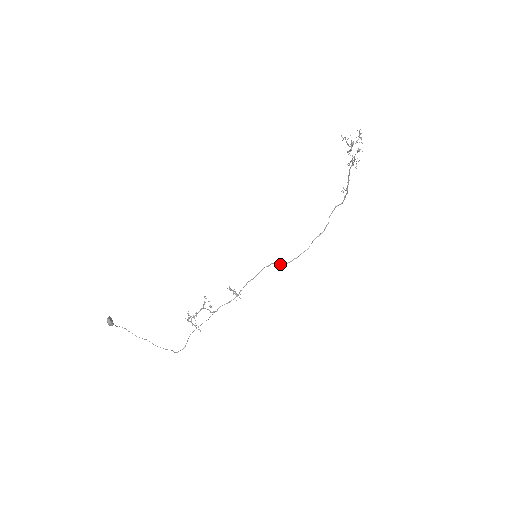
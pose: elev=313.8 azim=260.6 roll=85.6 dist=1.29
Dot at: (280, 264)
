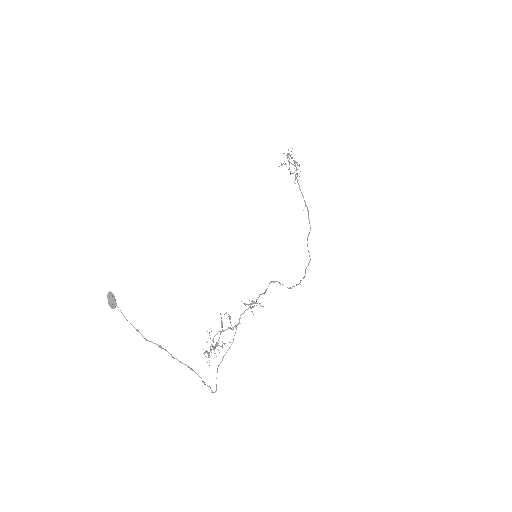
Dot at: occluded
